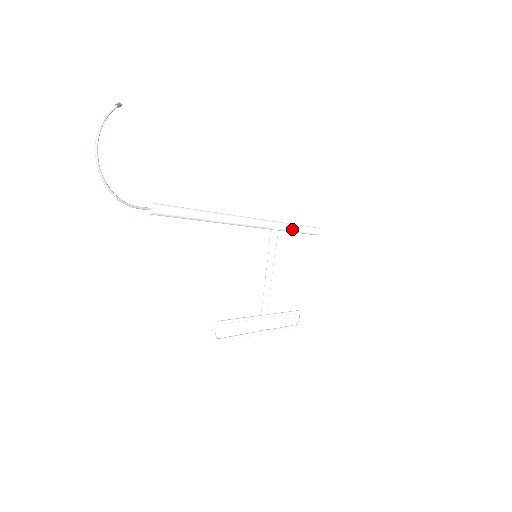
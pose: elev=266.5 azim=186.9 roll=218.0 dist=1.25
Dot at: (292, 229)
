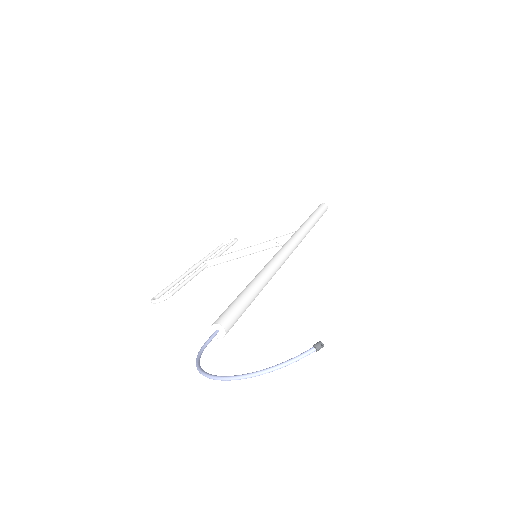
Dot at: occluded
